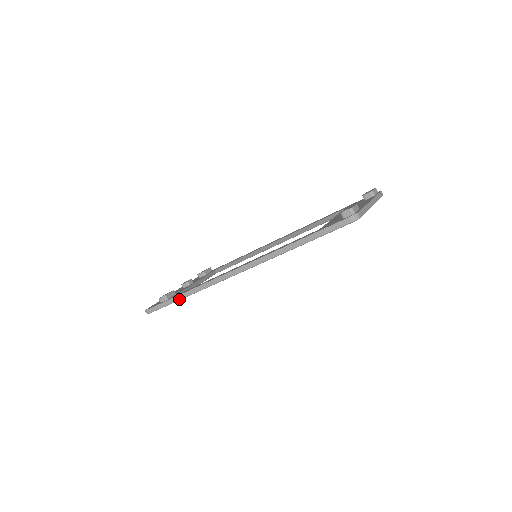
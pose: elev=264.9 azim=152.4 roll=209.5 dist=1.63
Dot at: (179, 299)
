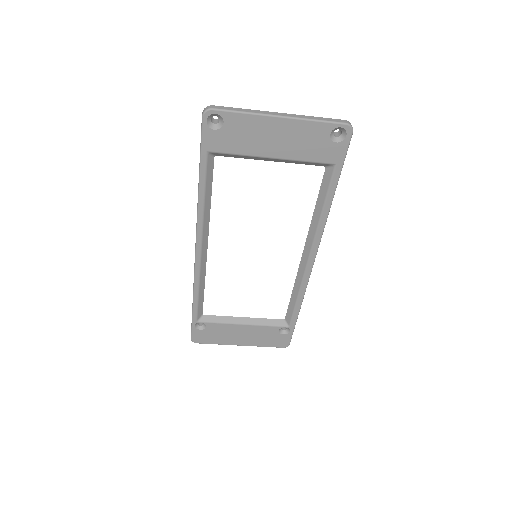
Dot at: (192, 308)
